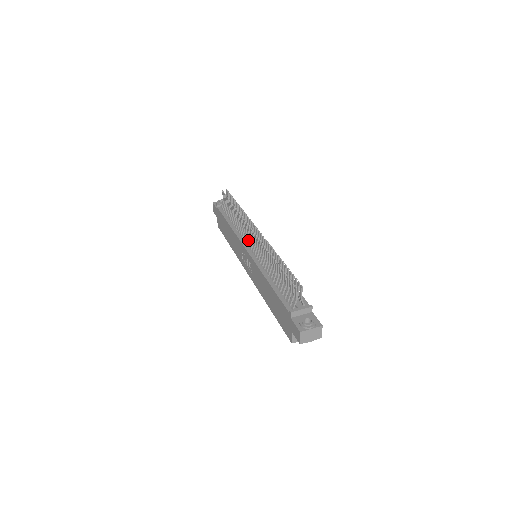
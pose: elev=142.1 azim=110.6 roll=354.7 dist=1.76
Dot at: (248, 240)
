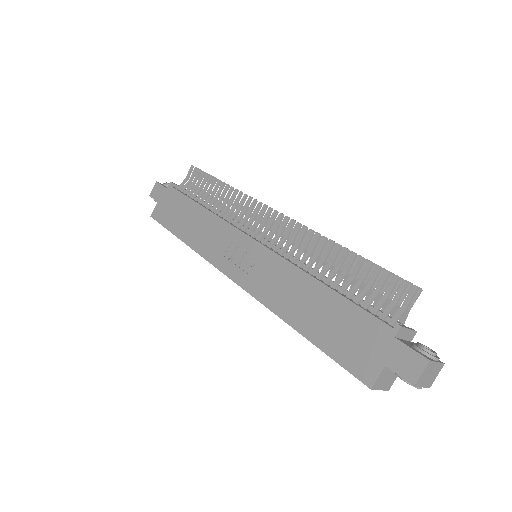
Dot at: (253, 228)
